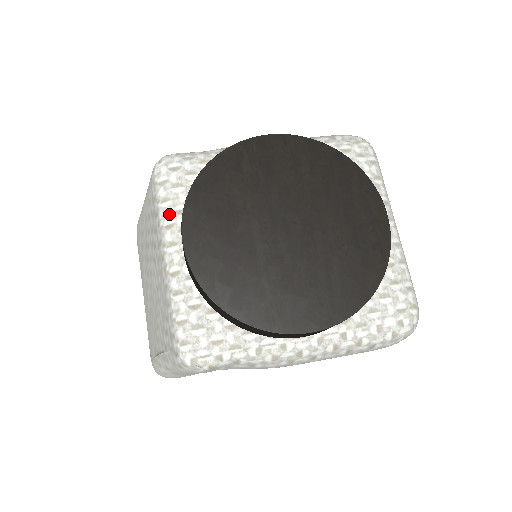
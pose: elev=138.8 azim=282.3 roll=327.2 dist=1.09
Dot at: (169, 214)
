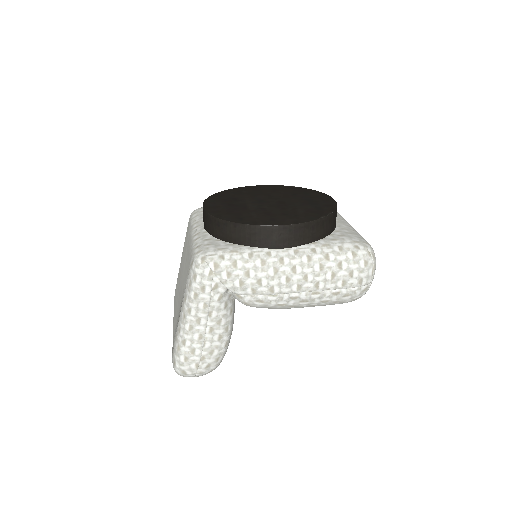
Dot at: (197, 219)
